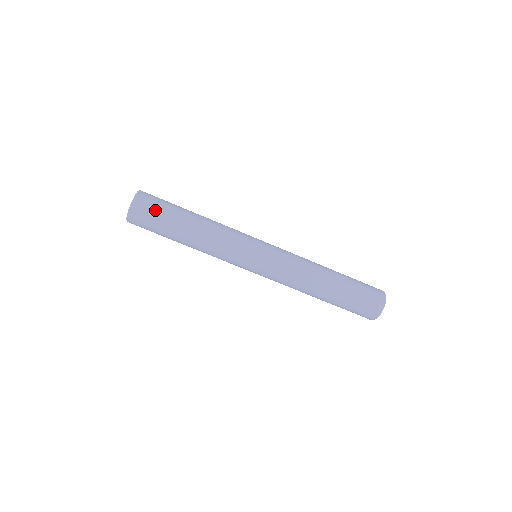
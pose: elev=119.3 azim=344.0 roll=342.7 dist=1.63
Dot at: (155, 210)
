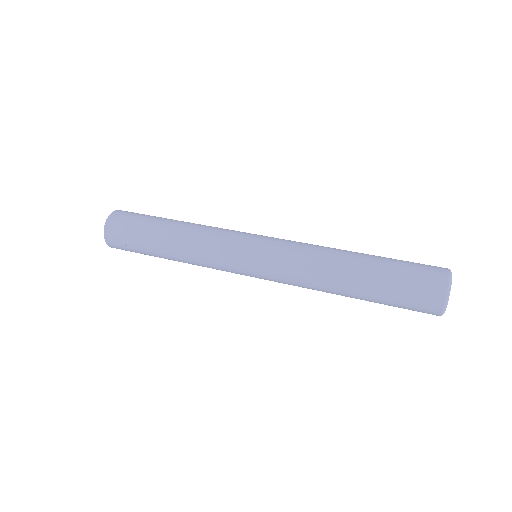
Dot at: (127, 245)
